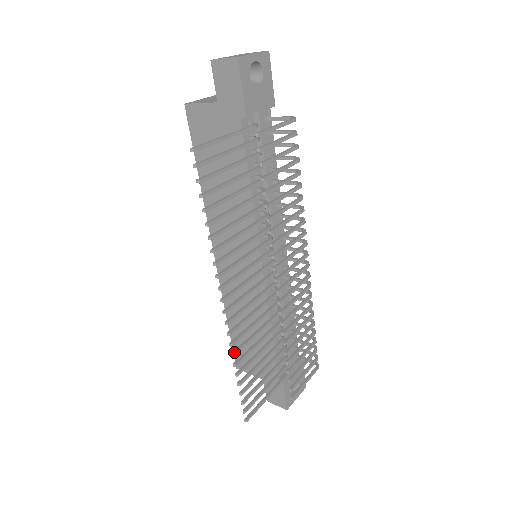
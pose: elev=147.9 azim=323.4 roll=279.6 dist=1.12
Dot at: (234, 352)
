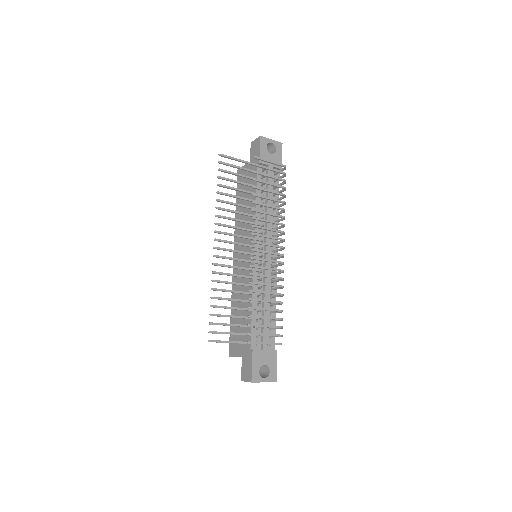
Dot at: (214, 280)
